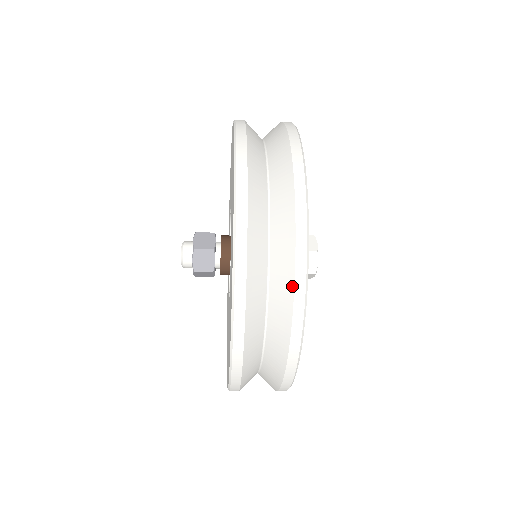
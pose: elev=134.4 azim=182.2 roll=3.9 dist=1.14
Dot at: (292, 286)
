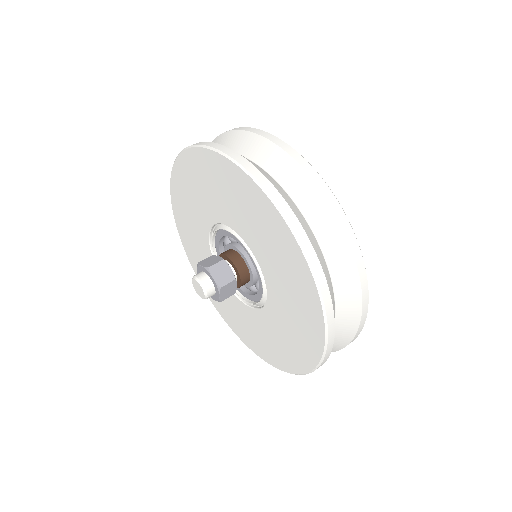
Dot at: (317, 189)
